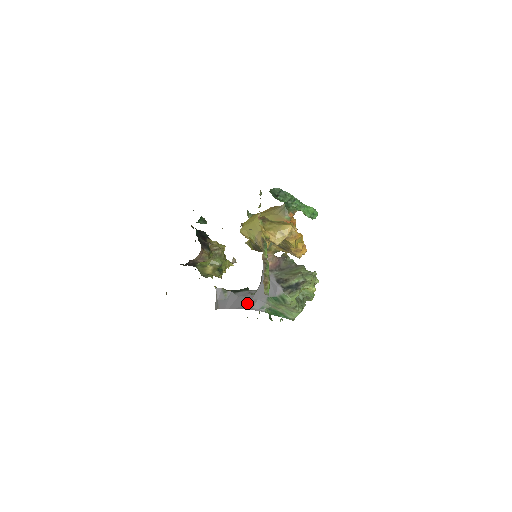
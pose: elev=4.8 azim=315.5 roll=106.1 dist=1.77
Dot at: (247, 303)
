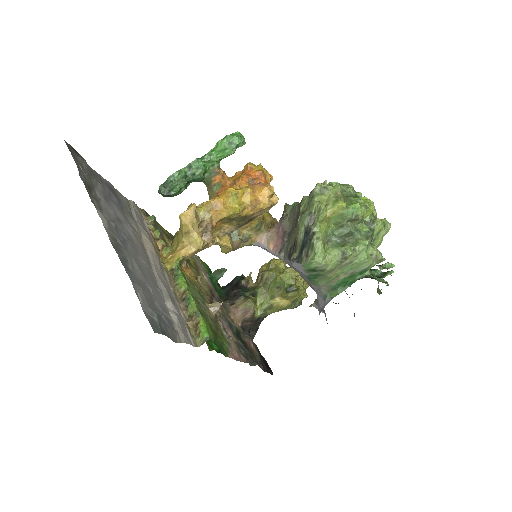
Dot at: occluded
